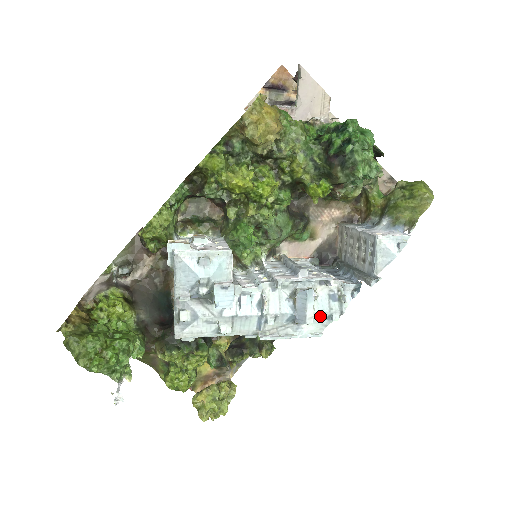
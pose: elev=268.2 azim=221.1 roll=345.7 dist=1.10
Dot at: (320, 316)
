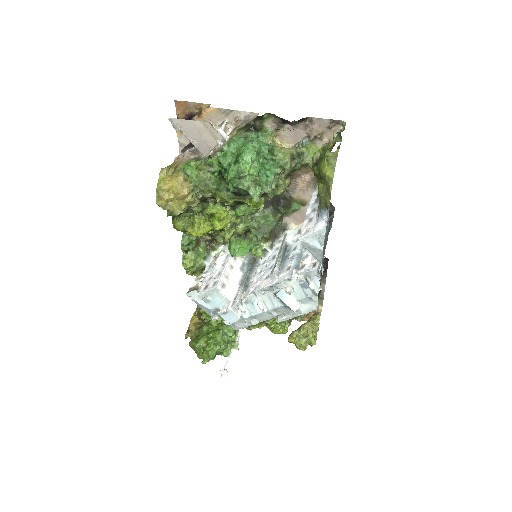
Dot at: (304, 300)
